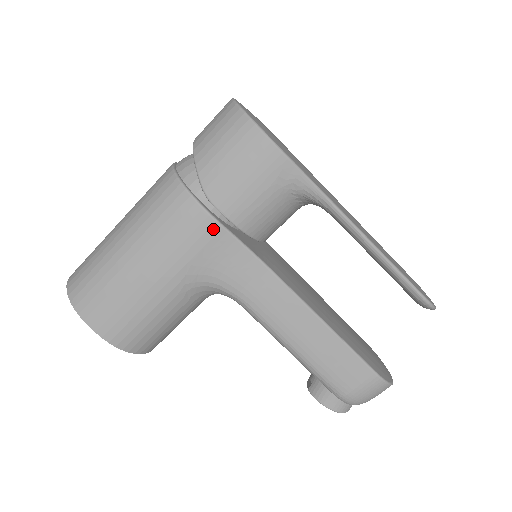
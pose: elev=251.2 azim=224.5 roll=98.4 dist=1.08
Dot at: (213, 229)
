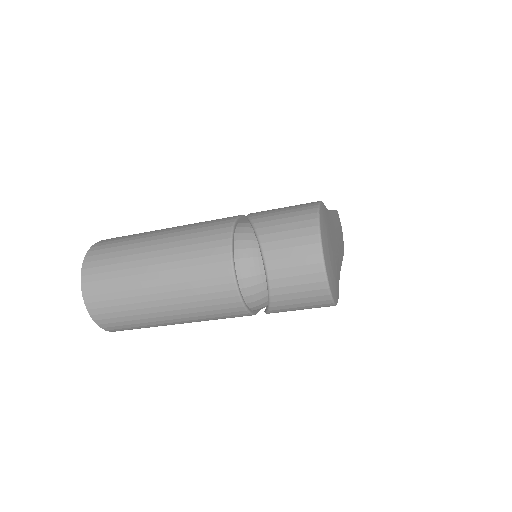
Dot at: occluded
